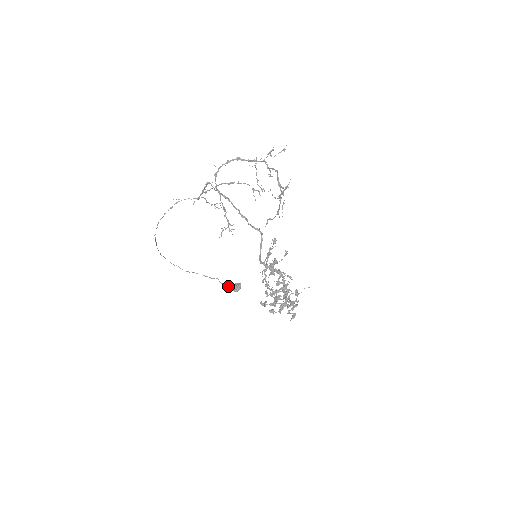
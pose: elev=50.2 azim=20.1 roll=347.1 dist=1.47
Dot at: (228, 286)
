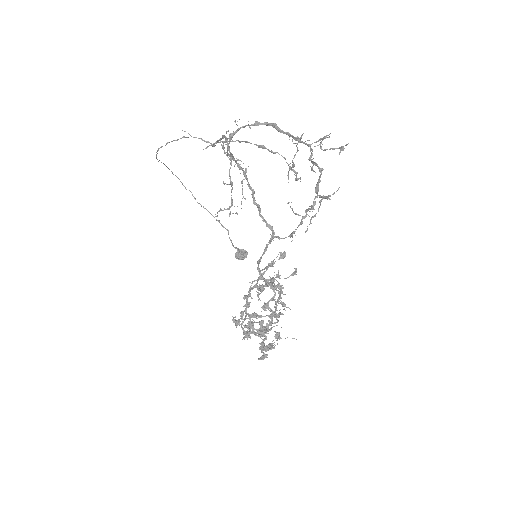
Dot at: (234, 247)
